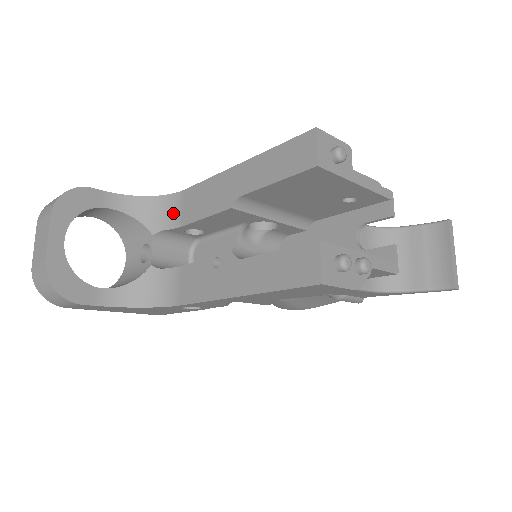
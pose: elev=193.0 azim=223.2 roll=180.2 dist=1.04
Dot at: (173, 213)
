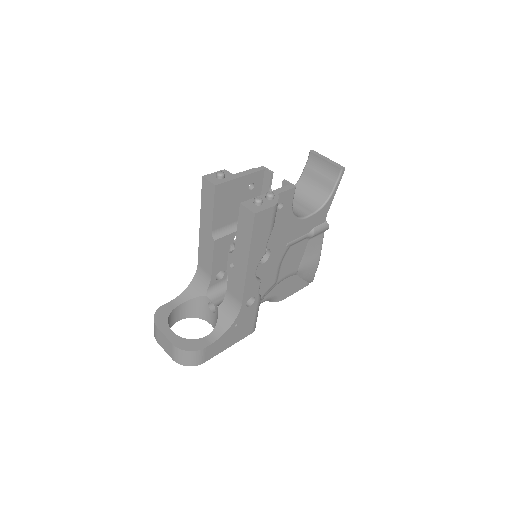
Dot at: (204, 278)
